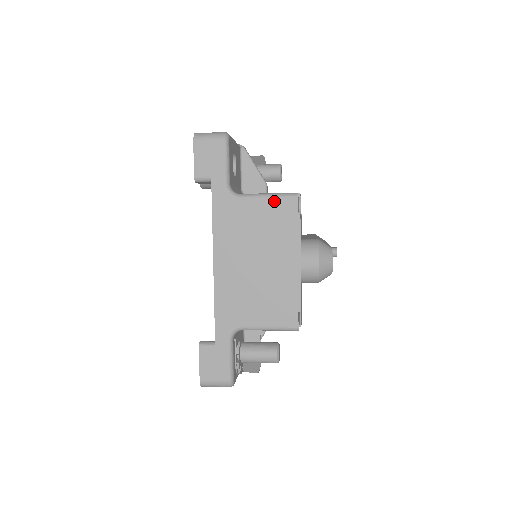
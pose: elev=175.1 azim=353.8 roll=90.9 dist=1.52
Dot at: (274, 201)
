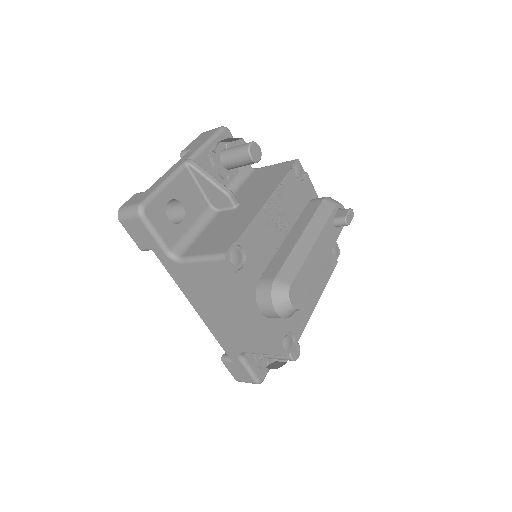
Dot at: (209, 264)
